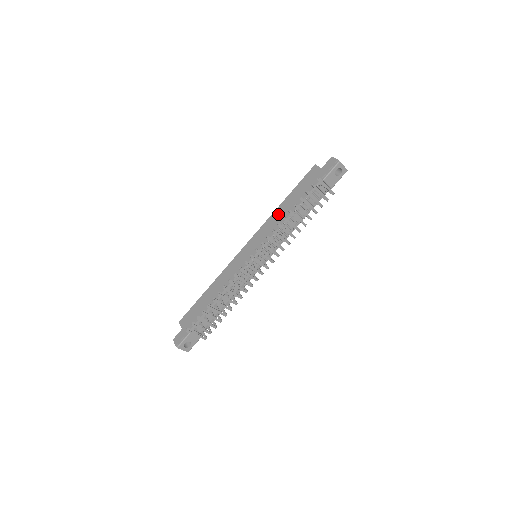
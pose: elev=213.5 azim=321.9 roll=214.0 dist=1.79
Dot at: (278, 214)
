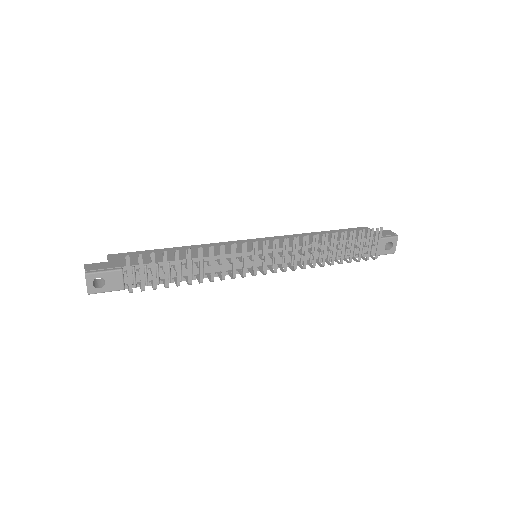
Dot at: occluded
